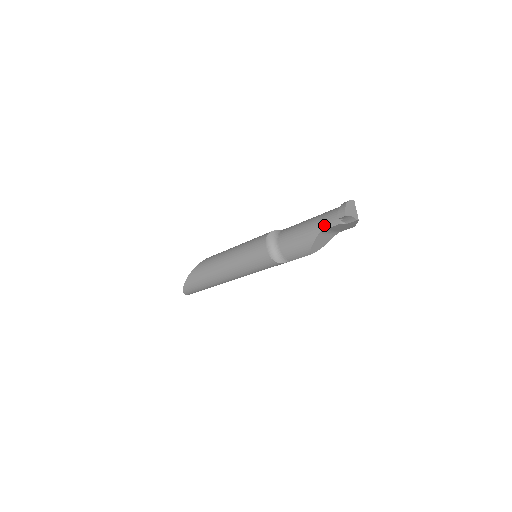
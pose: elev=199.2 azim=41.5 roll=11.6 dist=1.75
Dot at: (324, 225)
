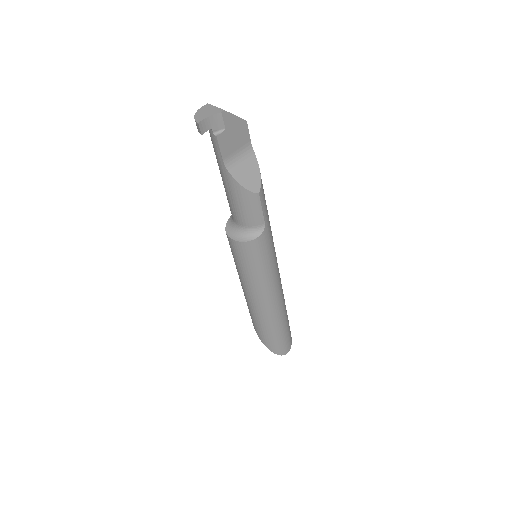
Dot at: (218, 157)
